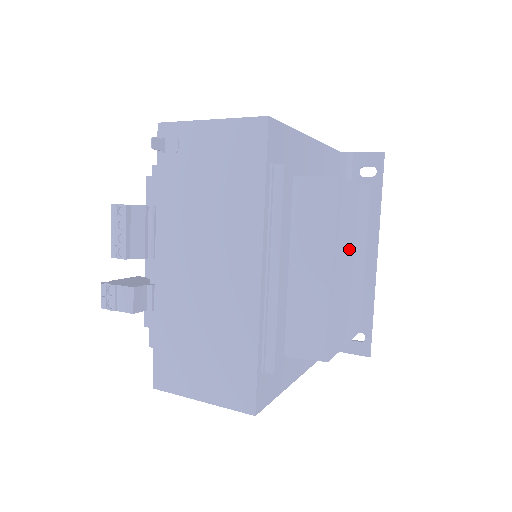
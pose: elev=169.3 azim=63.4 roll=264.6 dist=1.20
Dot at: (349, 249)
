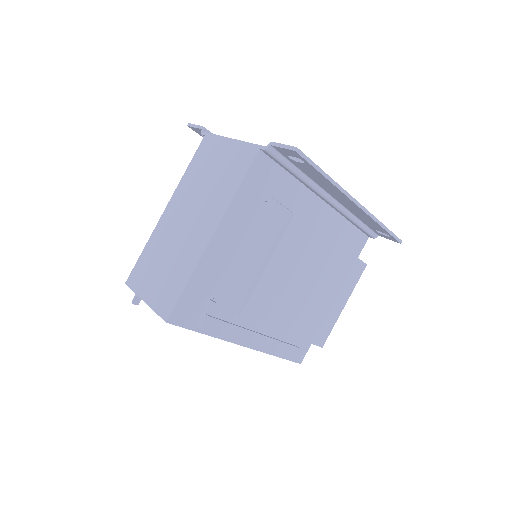
Dot at: (297, 293)
